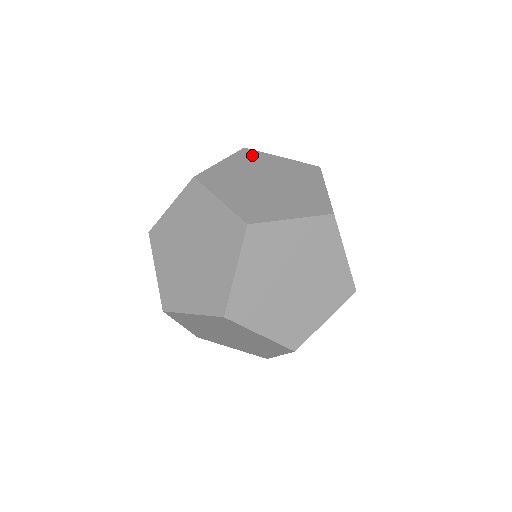
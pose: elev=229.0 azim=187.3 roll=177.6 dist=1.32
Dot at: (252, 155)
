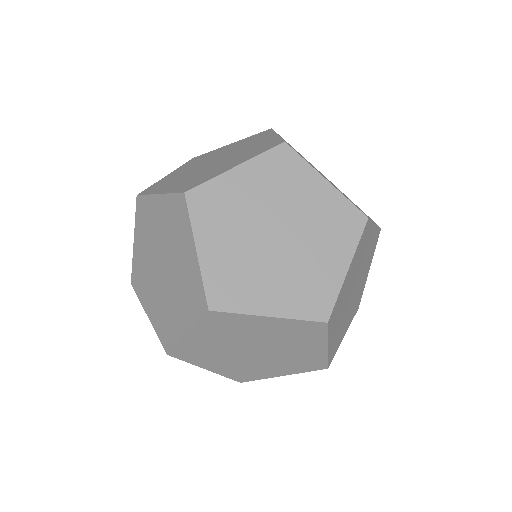
Dot at: (143, 210)
